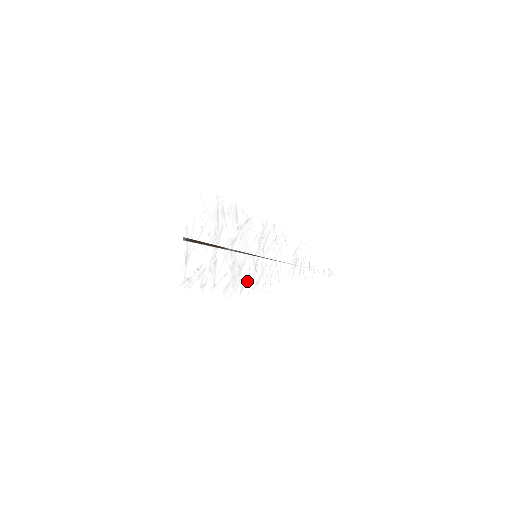
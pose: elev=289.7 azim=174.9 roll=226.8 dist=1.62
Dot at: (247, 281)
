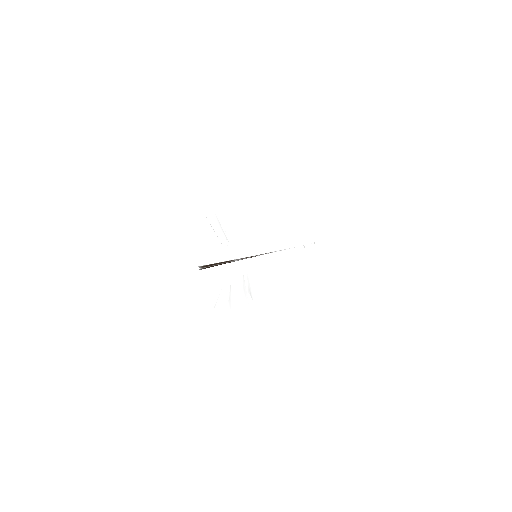
Dot at: occluded
